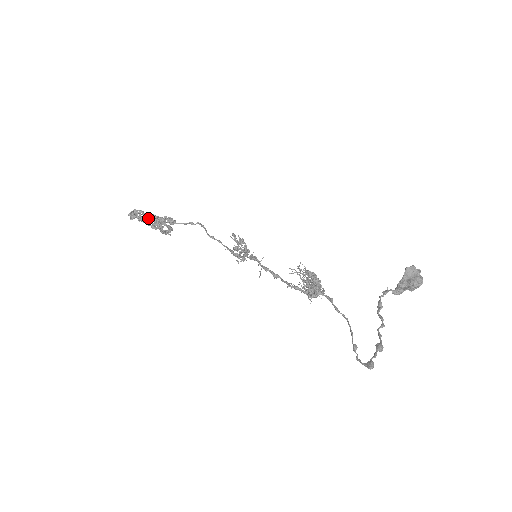
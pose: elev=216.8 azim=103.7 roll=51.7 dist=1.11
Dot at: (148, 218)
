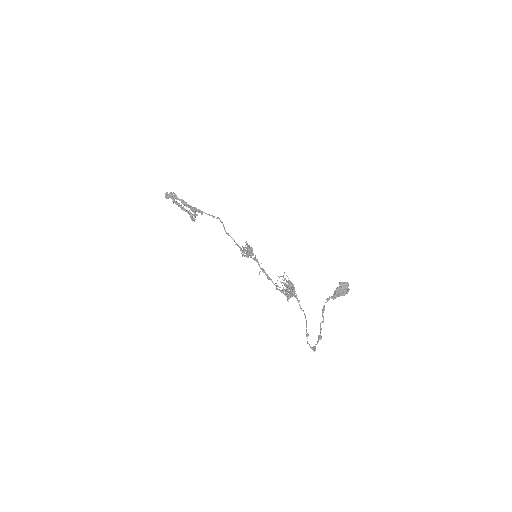
Dot at: (178, 199)
